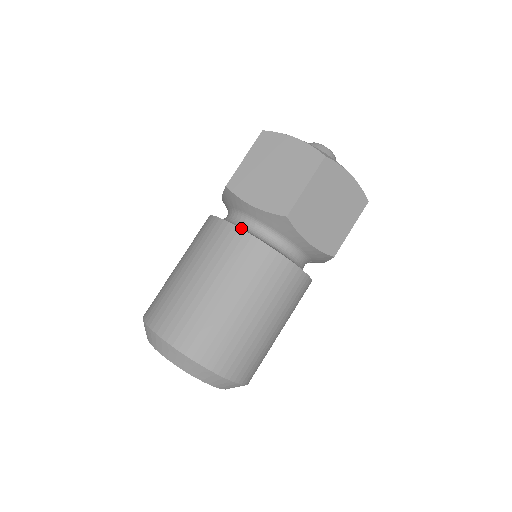
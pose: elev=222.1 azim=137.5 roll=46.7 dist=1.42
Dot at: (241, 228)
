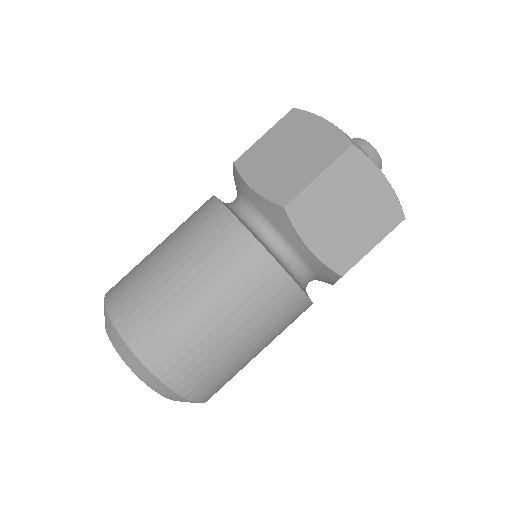
Dot at: (283, 265)
